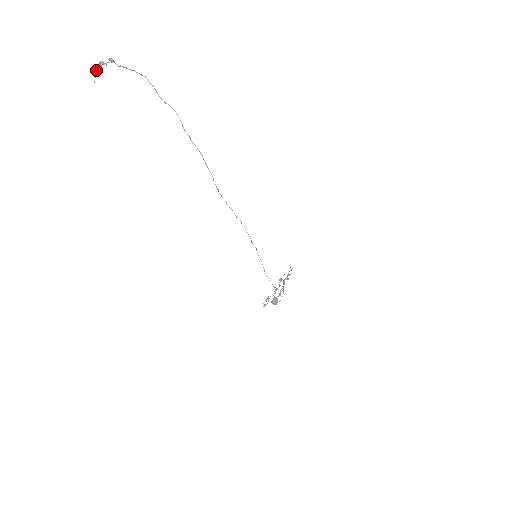
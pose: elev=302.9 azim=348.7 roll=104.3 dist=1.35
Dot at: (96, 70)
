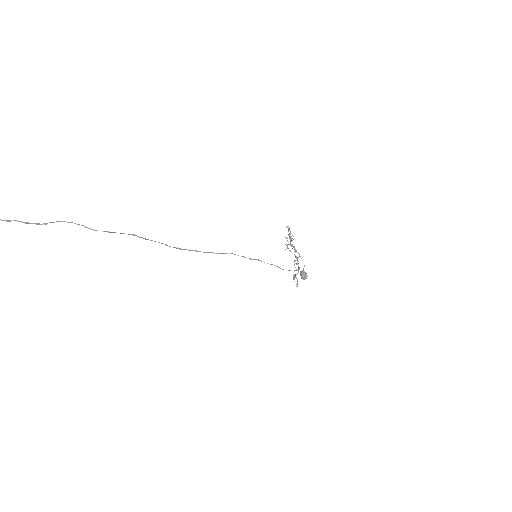
Dot at: out of frame
